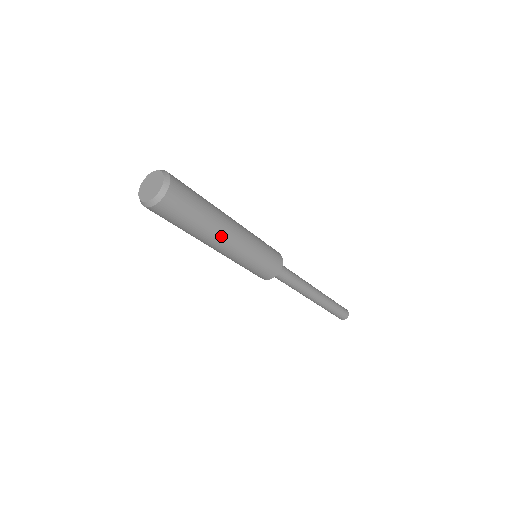
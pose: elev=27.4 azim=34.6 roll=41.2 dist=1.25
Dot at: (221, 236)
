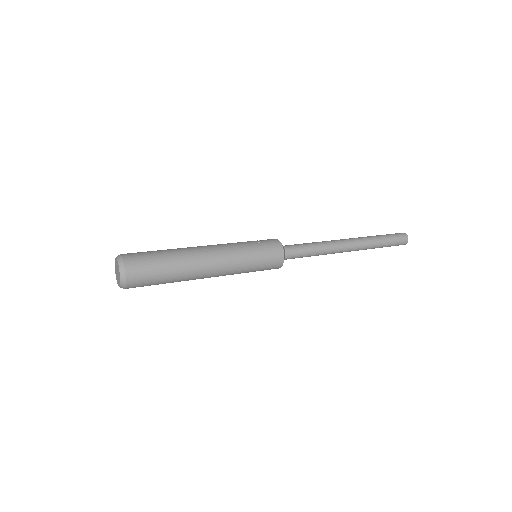
Dot at: (200, 269)
